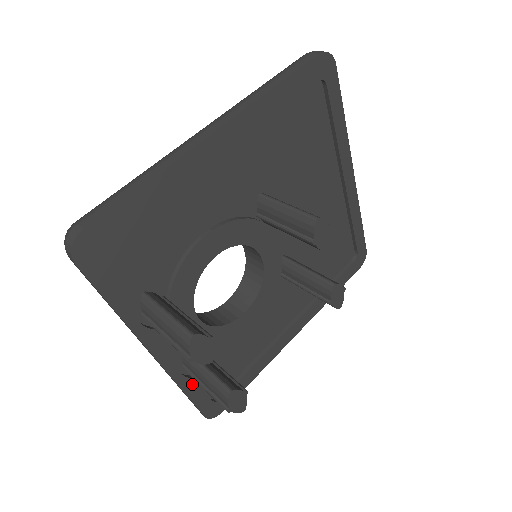
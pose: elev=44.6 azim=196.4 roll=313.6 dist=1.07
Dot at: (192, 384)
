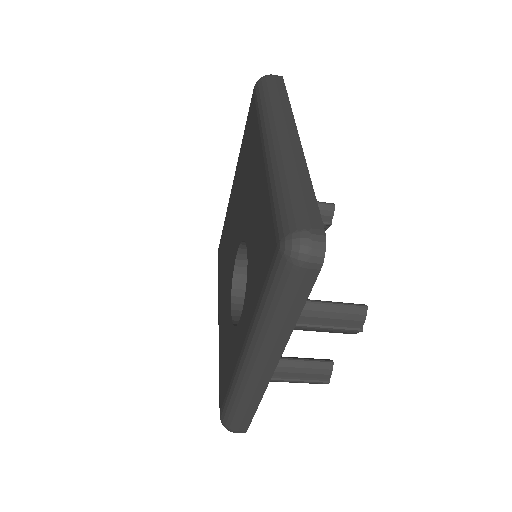
Dot at: occluded
